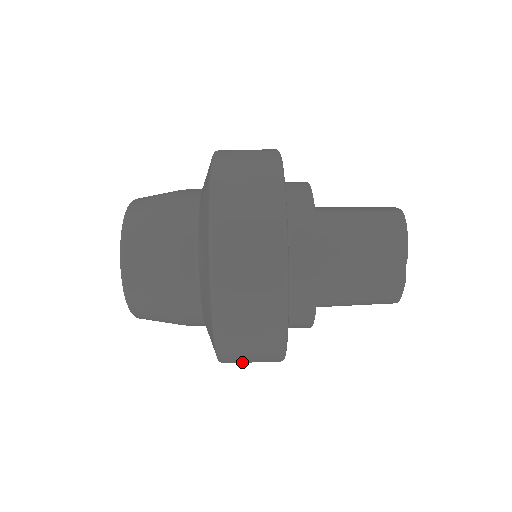
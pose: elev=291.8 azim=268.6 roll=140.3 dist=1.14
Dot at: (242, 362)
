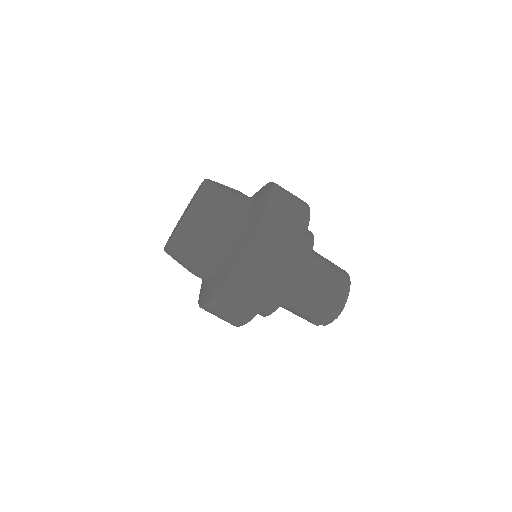
Dot at: occluded
